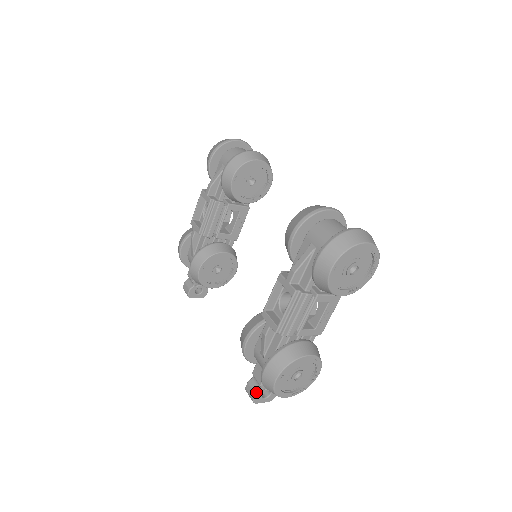
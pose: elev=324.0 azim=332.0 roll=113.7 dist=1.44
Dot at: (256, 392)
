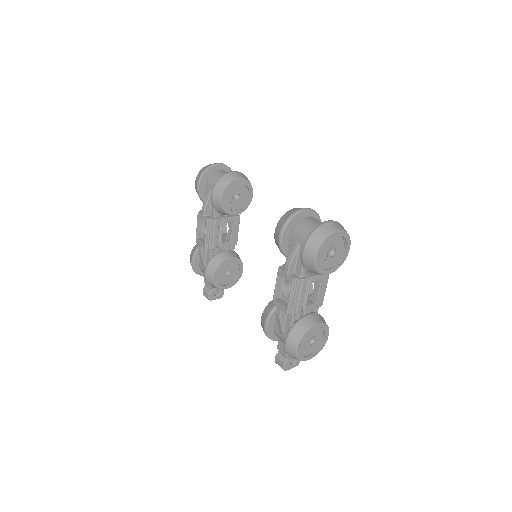
Dot at: (284, 362)
